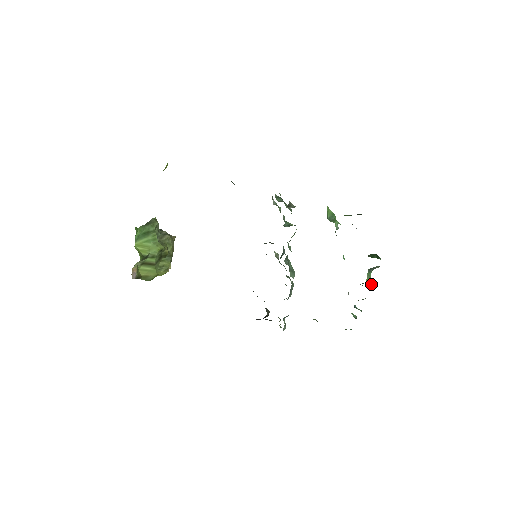
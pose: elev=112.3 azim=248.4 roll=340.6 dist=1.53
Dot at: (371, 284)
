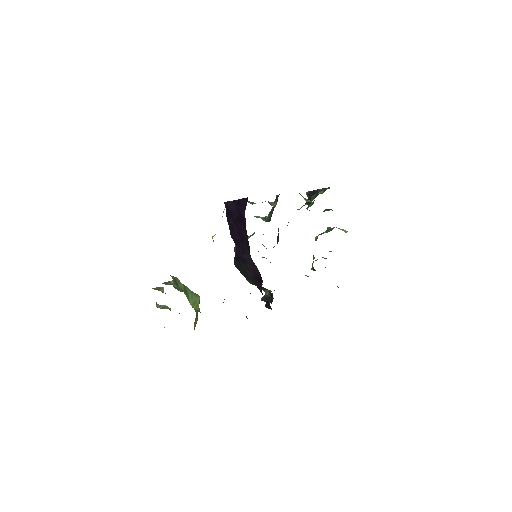
Dot at: (344, 231)
